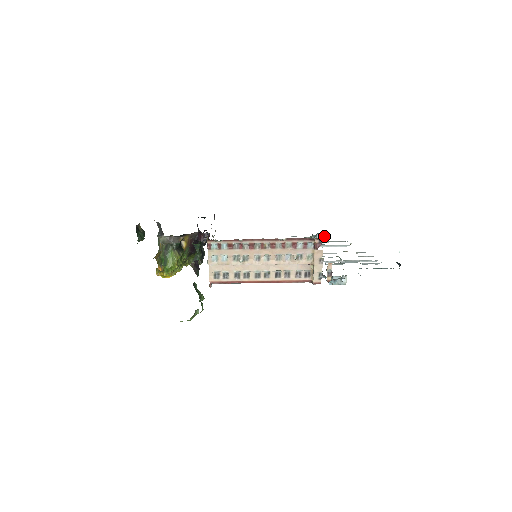
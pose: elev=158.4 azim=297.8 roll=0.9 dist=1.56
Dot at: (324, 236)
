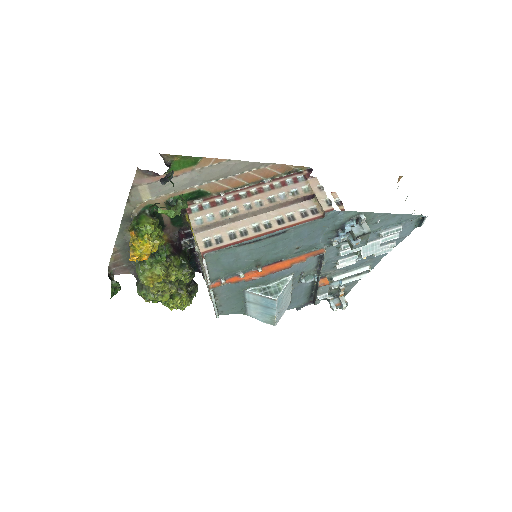
Dot at: (342, 297)
